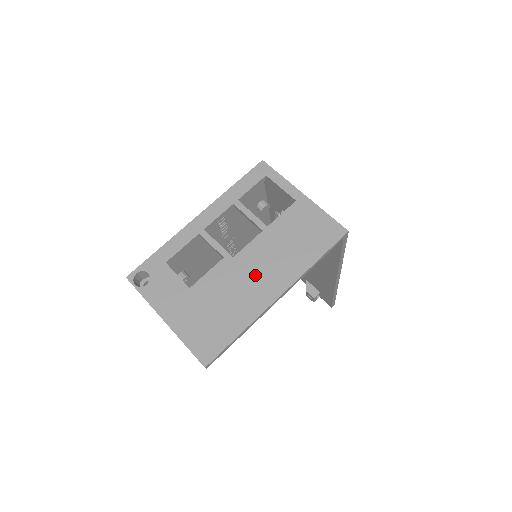
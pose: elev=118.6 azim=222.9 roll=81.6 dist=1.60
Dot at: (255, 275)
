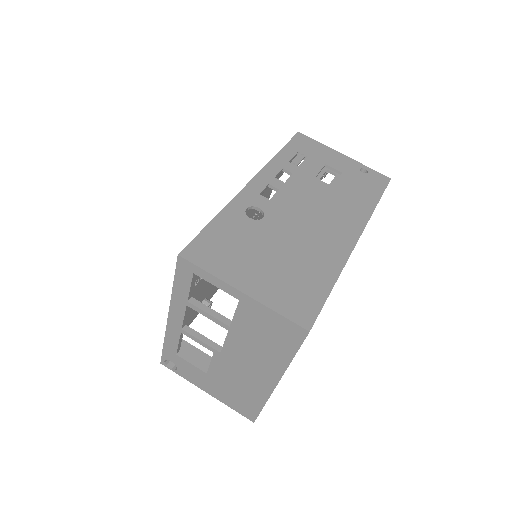
Dot at: (247, 368)
